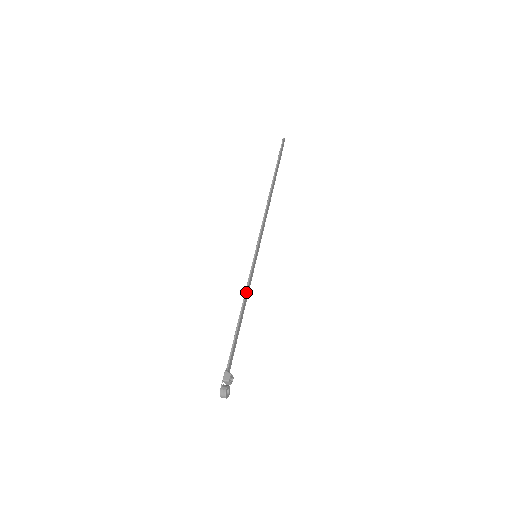
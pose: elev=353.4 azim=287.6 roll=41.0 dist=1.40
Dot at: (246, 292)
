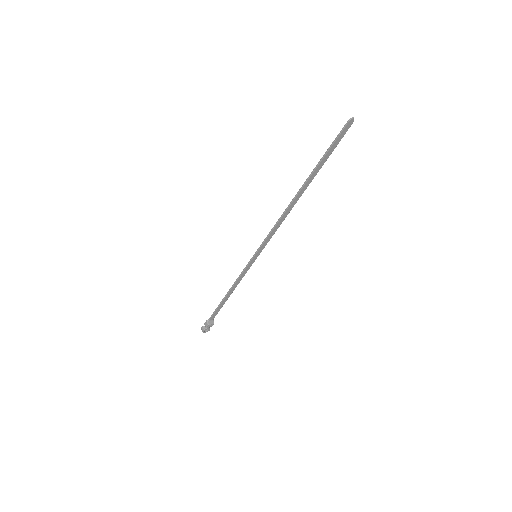
Dot at: (236, 281)
